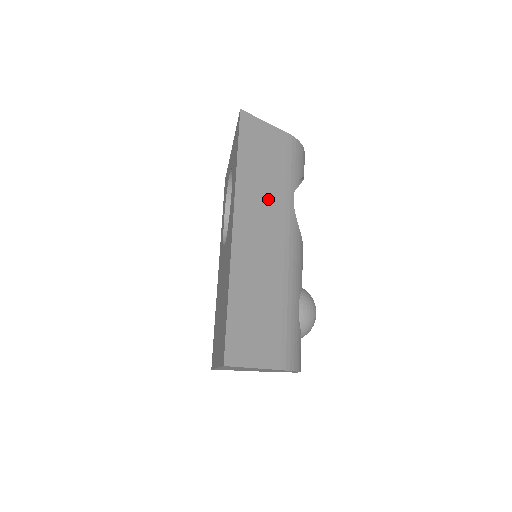
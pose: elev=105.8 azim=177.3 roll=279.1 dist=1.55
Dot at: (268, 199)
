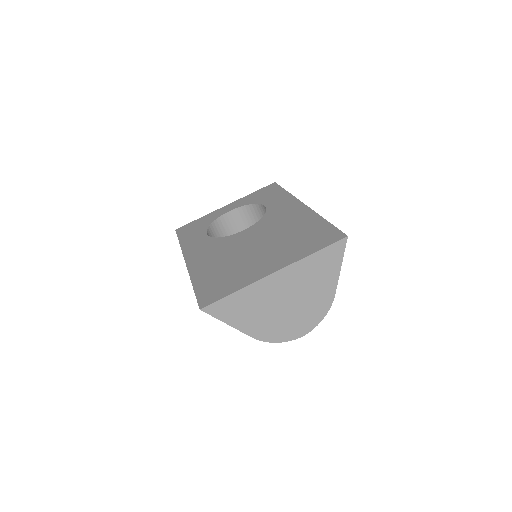
Dot at: occluded
